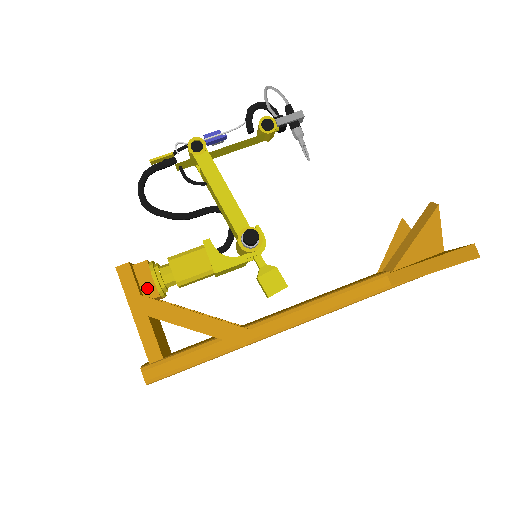
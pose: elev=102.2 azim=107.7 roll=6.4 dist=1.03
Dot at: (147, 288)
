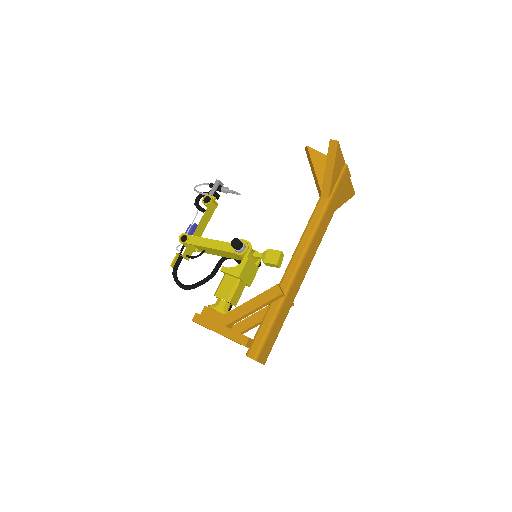
Dot at: (216, 317)
